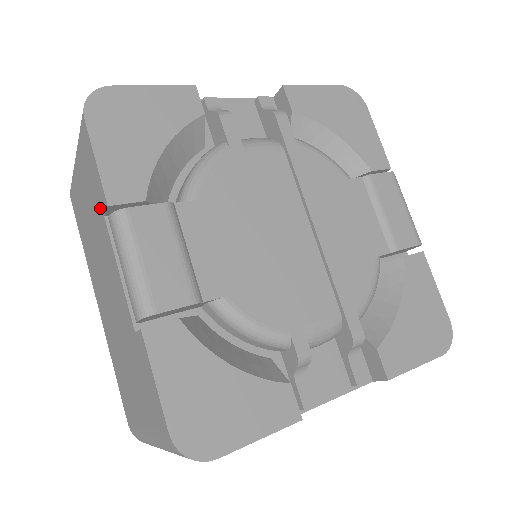
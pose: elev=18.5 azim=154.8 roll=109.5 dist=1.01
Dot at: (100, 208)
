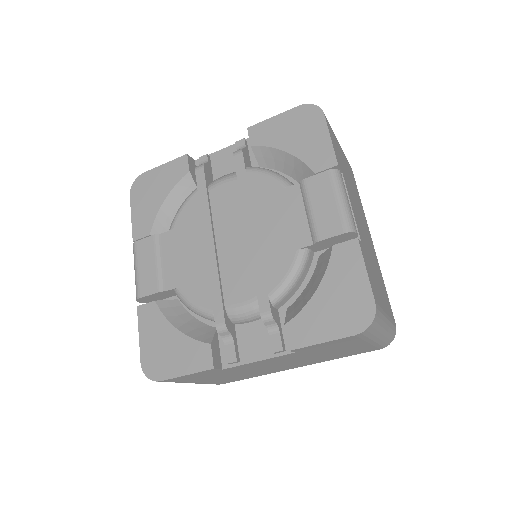
Dot at: occluded
